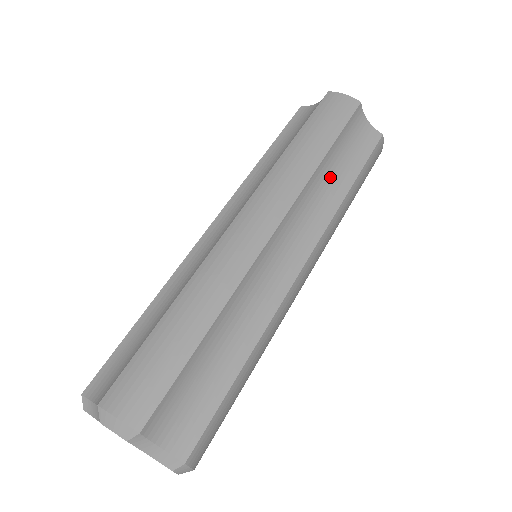
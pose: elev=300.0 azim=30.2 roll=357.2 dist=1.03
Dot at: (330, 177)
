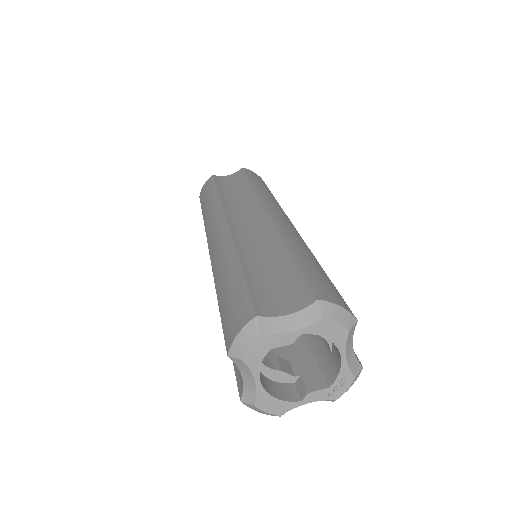
Dot at: (235, 194)
